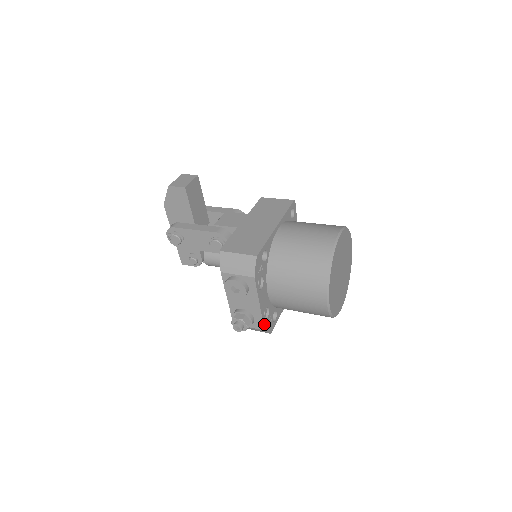
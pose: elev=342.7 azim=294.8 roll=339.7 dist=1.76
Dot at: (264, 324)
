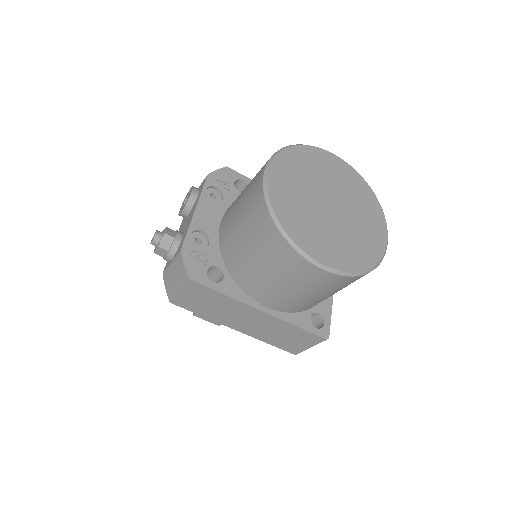
Dot at: (186, 243)
